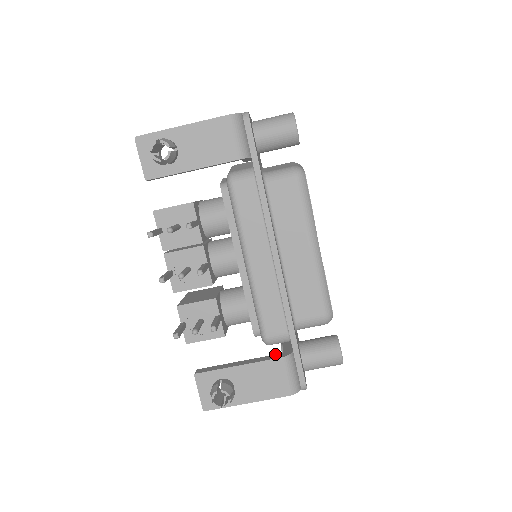
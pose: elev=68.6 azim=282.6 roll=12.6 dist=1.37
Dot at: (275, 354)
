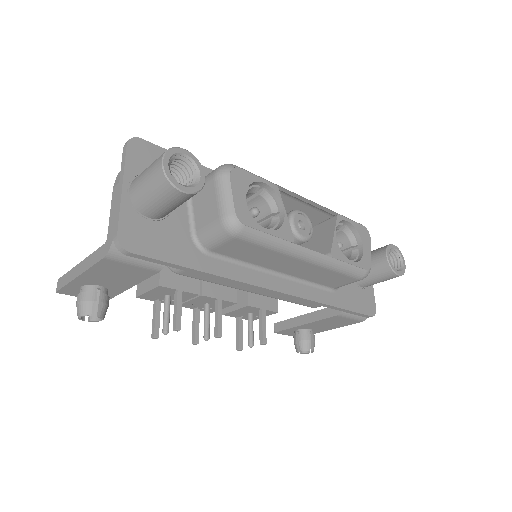
Dot at: occluded
